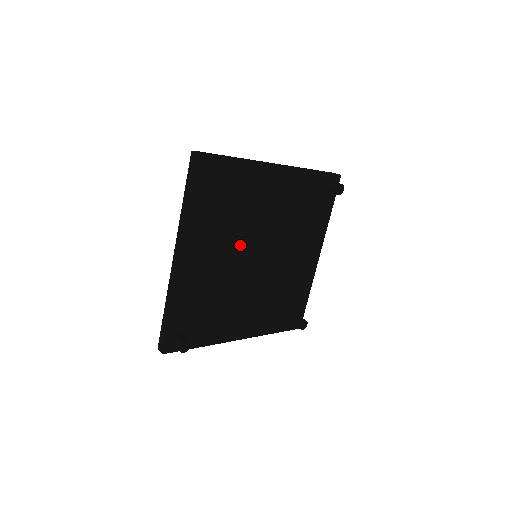
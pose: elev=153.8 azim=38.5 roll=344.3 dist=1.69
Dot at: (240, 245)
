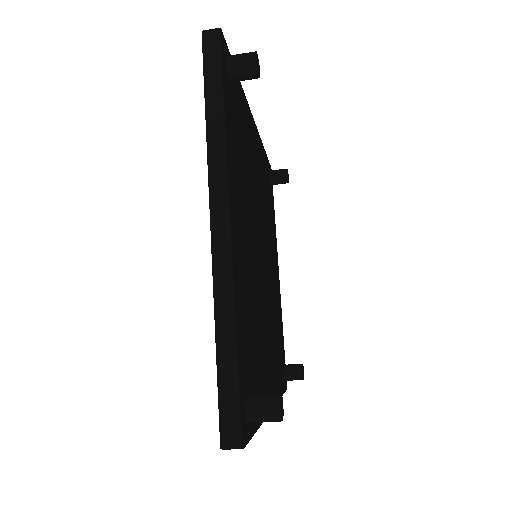
Dot at: (253, 225)
